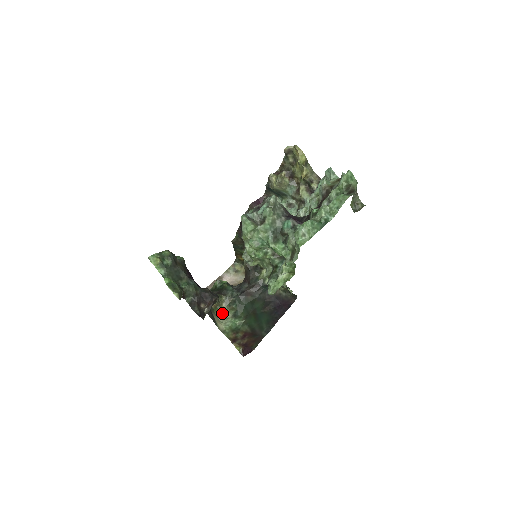
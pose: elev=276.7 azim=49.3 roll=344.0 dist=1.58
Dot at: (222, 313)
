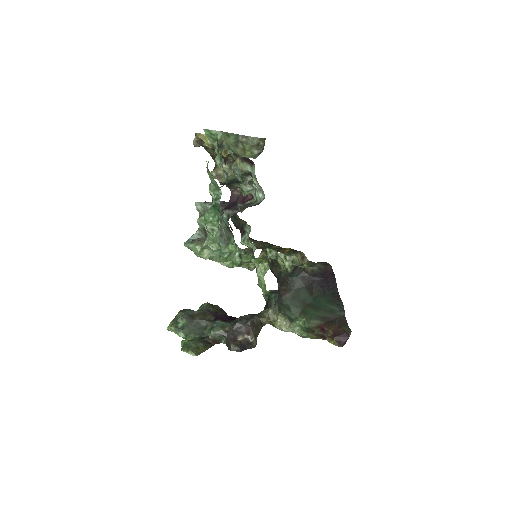
Dot at: (281, 324)
